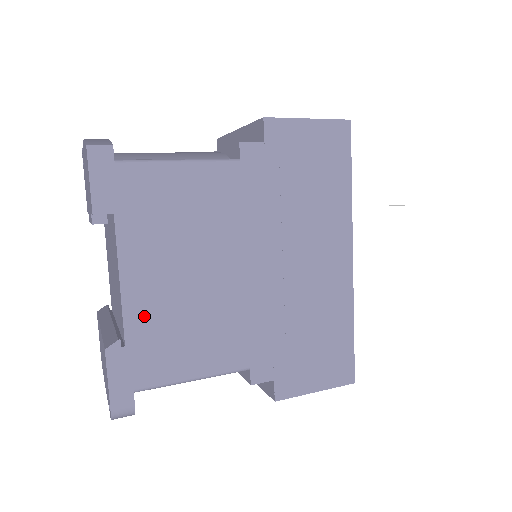
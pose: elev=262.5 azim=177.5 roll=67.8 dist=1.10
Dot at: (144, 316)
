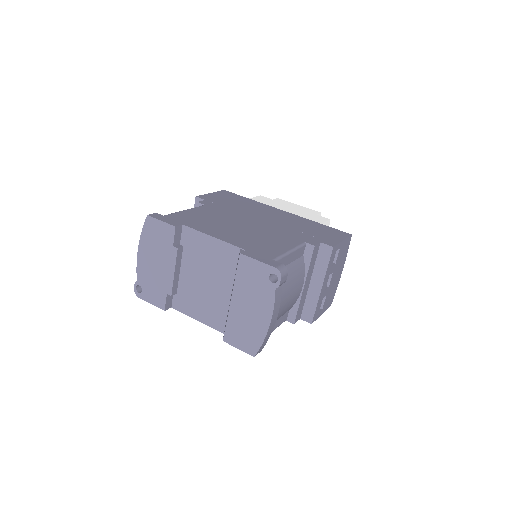
Dot at: (238, 242)
